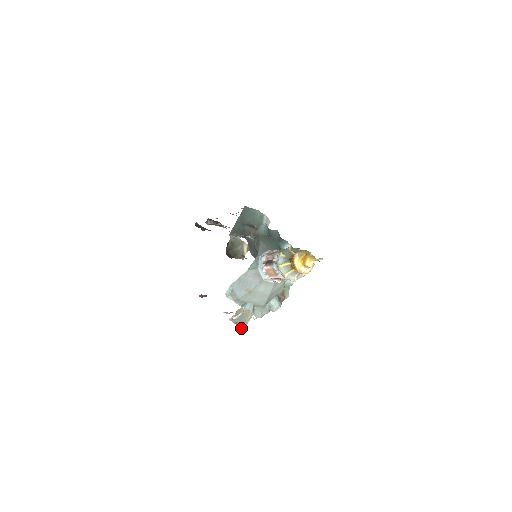
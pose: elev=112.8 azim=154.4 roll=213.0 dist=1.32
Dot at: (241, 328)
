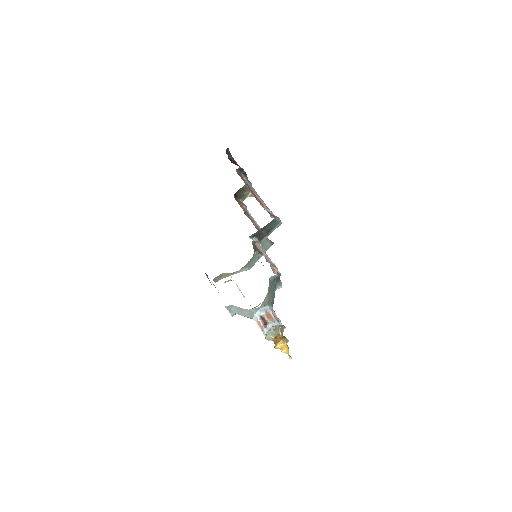
Dot at: (215, 282)
